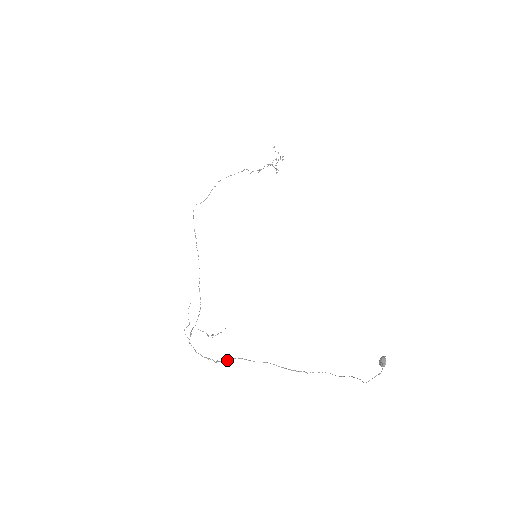
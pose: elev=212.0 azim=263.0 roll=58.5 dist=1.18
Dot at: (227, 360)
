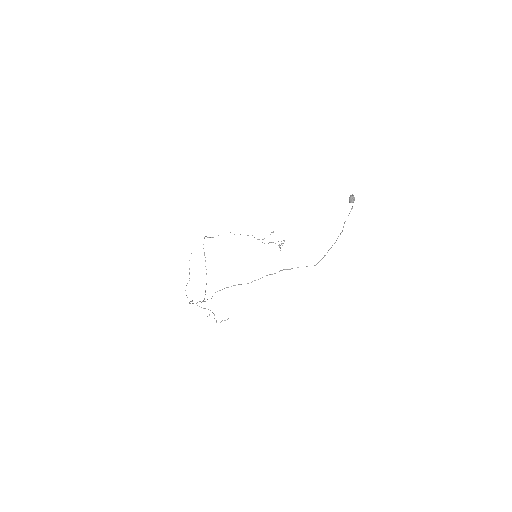
Dot at: (222, 289)
